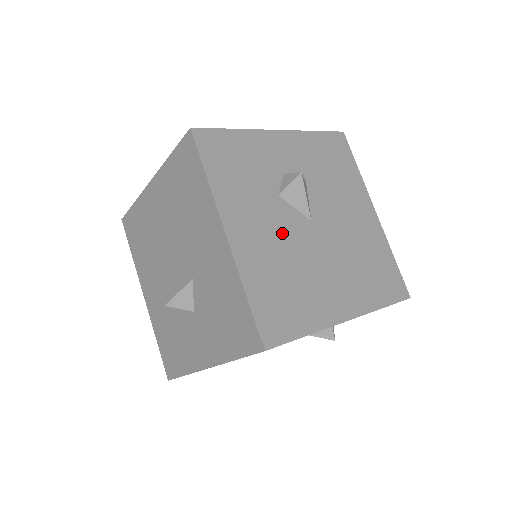
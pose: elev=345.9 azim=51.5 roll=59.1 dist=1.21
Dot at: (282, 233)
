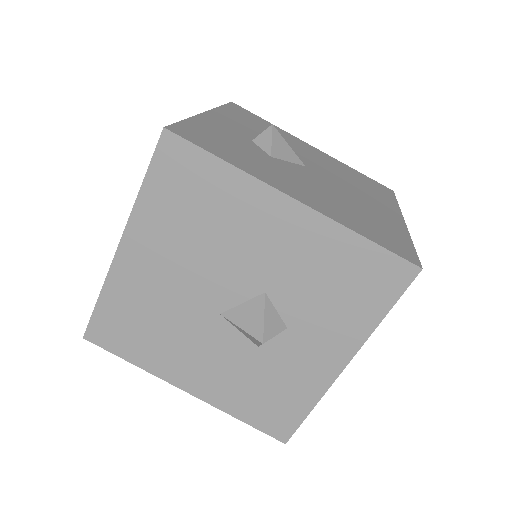
Dot at: (310, 182)
